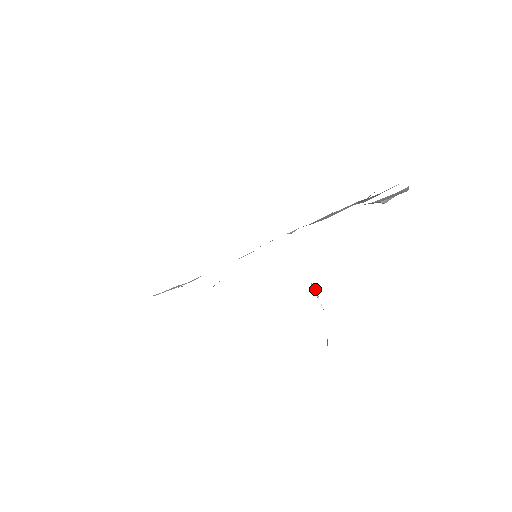
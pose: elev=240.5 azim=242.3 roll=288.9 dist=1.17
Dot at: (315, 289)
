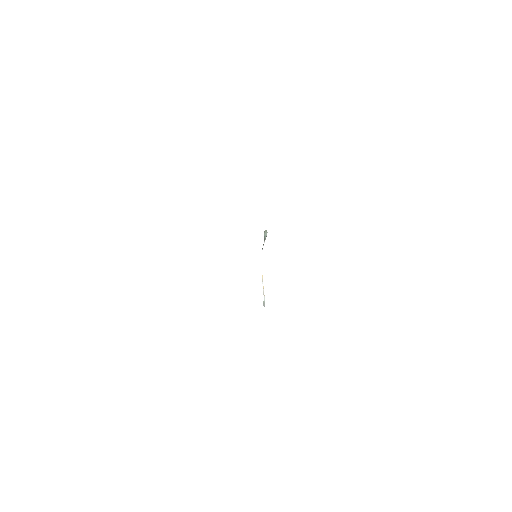
Dot at: occluded
